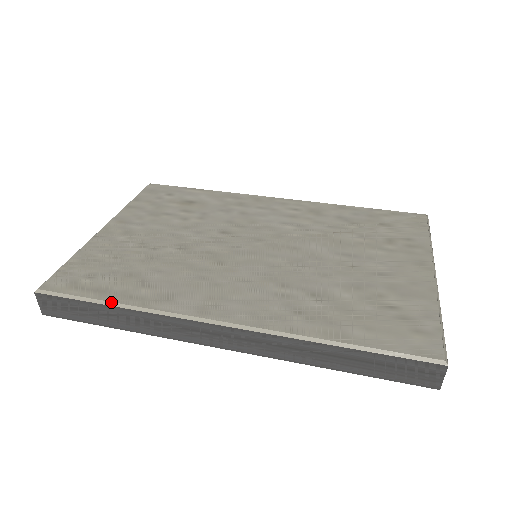
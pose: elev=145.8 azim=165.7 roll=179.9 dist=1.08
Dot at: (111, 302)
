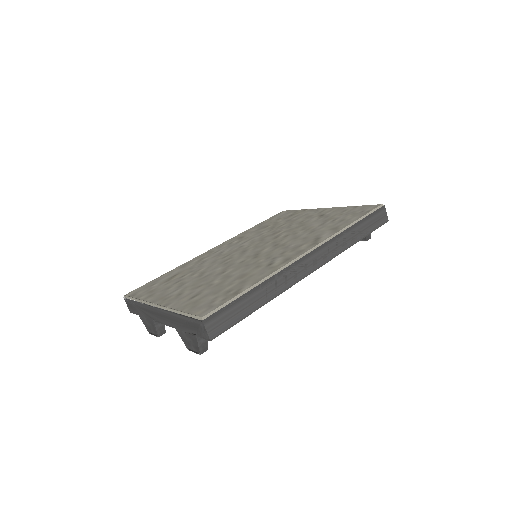
Dot at: (251, 287)
